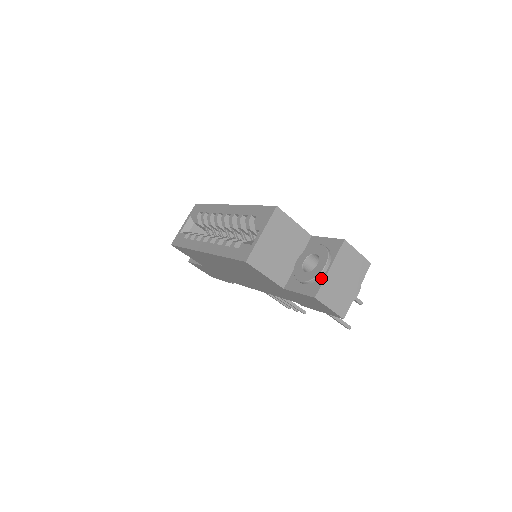
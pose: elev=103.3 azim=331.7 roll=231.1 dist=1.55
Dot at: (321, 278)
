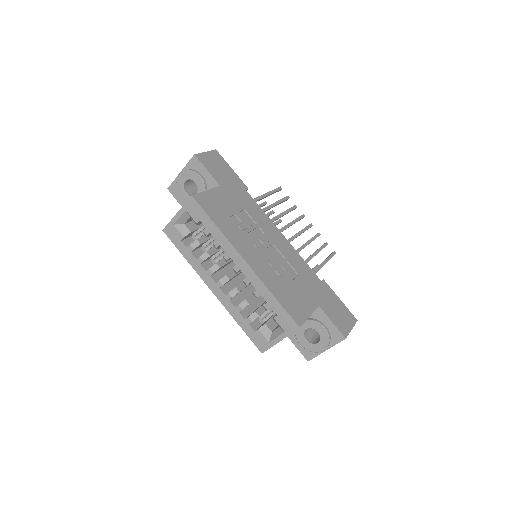
Dot at: (317, 352)
